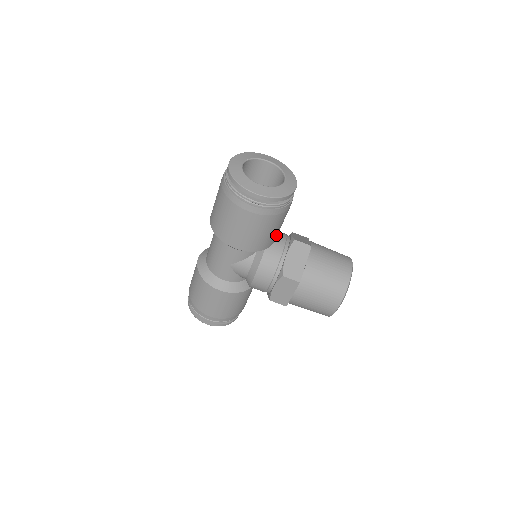
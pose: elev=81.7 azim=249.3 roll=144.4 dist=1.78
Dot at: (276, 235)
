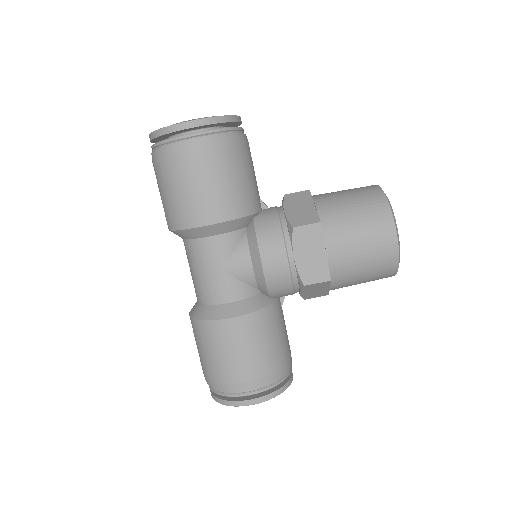
Dot at: (256, 194)
